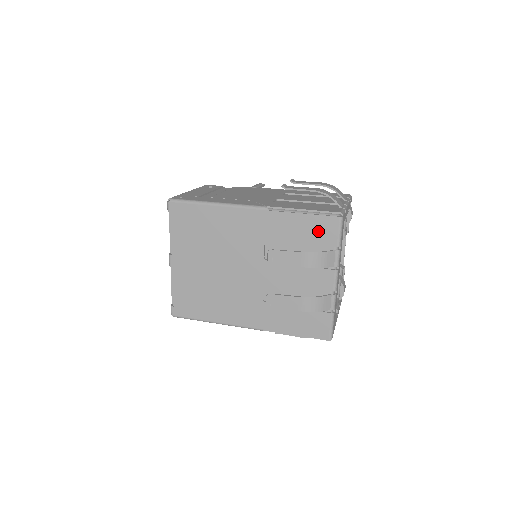
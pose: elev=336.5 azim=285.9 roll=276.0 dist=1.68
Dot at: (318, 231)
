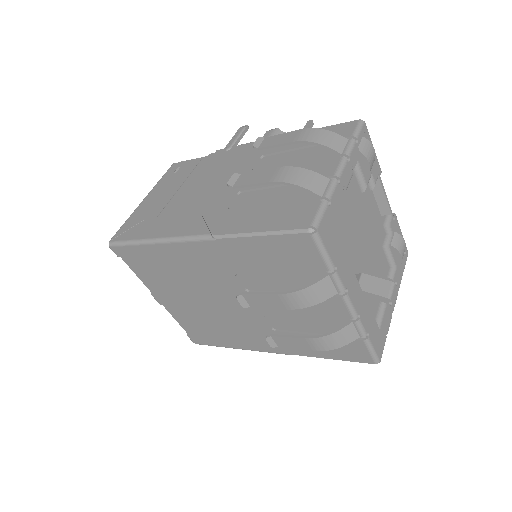
Dot at: (291, 256)
